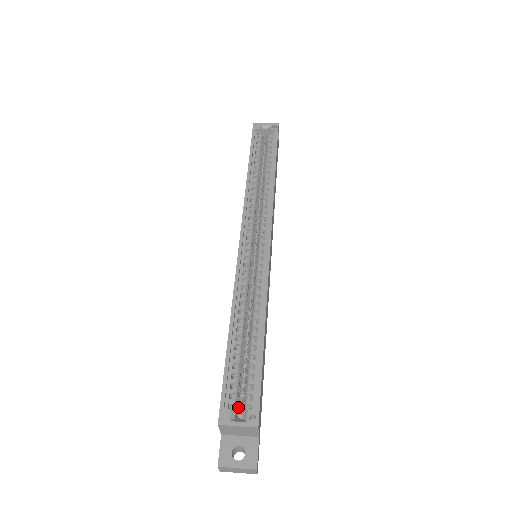
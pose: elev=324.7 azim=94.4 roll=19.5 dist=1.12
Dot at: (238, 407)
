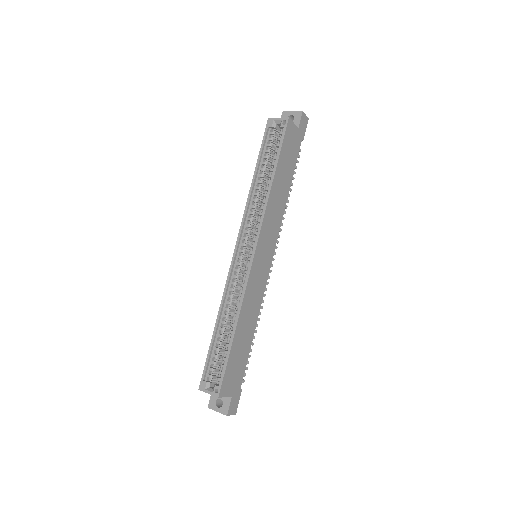
Dot at: (215, 379)
